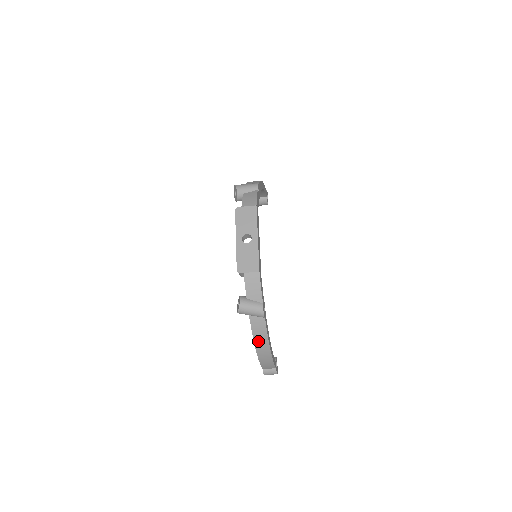
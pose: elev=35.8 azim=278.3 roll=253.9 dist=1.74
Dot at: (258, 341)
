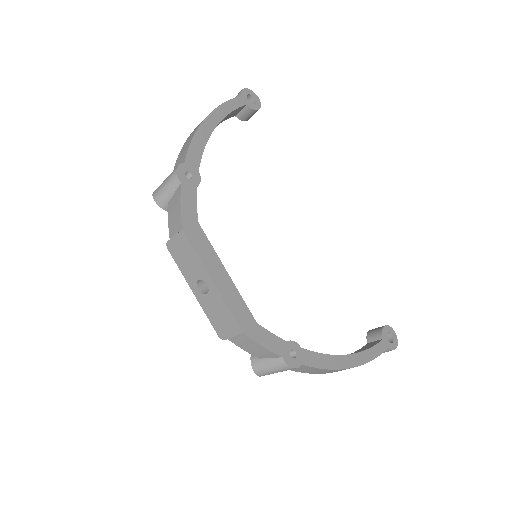
Dot at: (322, 372)
